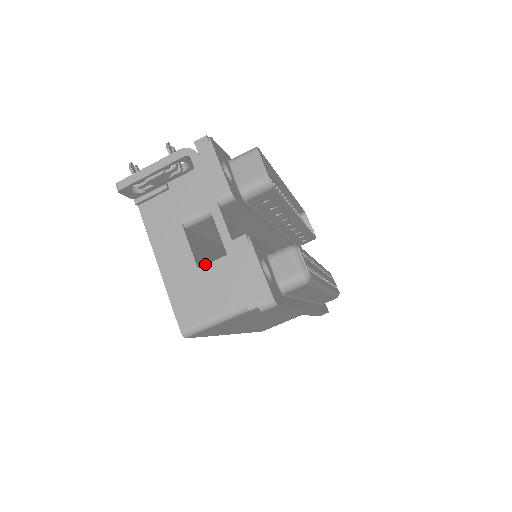
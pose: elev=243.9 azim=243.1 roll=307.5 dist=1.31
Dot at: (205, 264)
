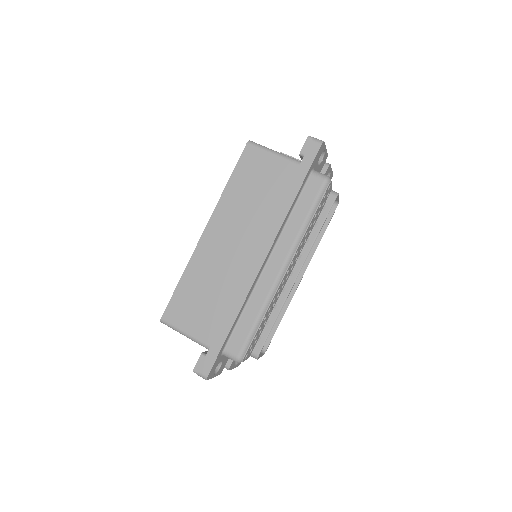
Dot at: occluded
